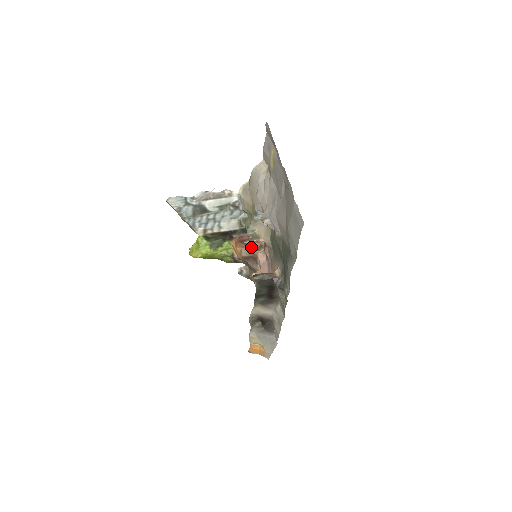
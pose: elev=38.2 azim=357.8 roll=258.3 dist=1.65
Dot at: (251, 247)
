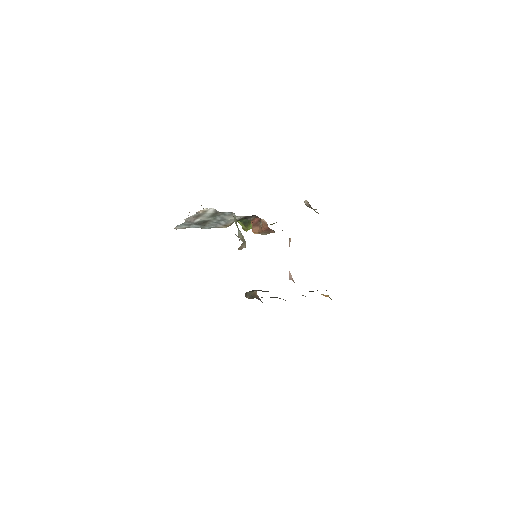
Dot at: (263, 230)
